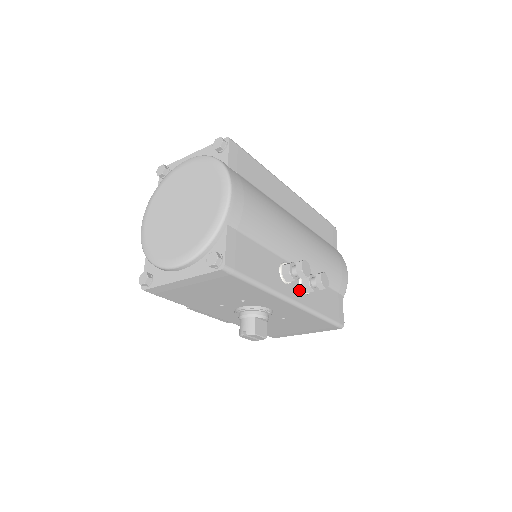
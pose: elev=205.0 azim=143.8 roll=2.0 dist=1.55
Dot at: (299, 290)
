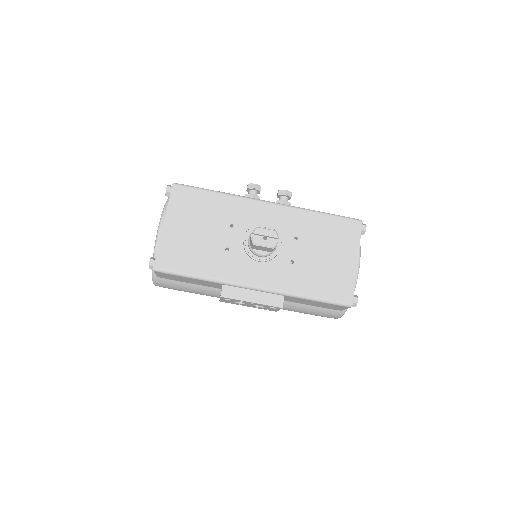
Dot at: occluded
